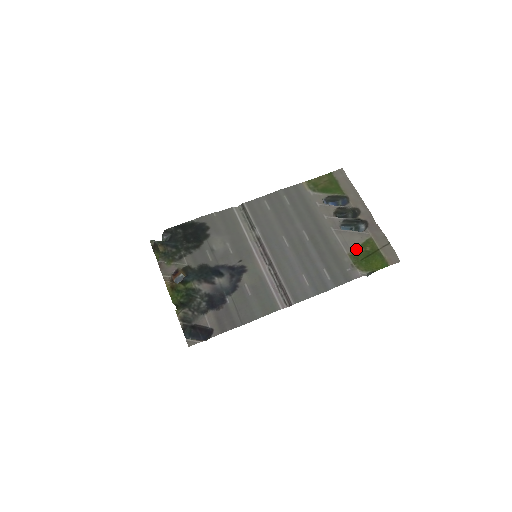
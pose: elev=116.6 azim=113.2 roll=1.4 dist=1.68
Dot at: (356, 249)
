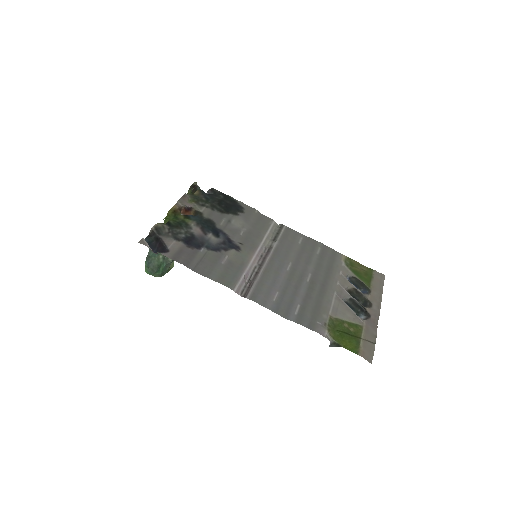
Dot at: (341, 320)
